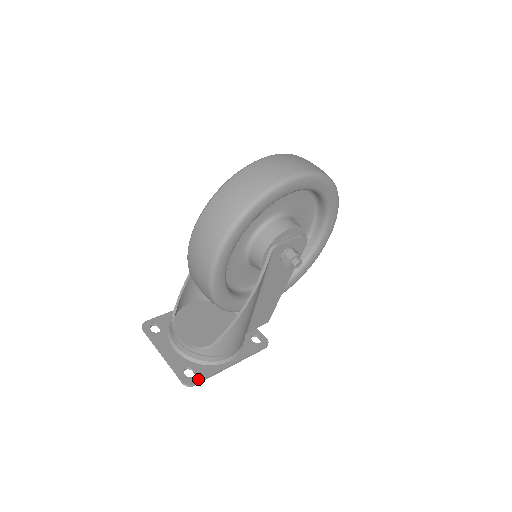
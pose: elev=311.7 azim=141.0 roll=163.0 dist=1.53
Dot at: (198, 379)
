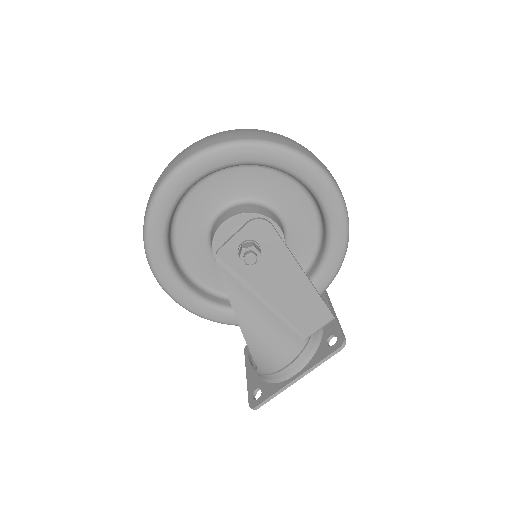
Dot at: (260, 401)
